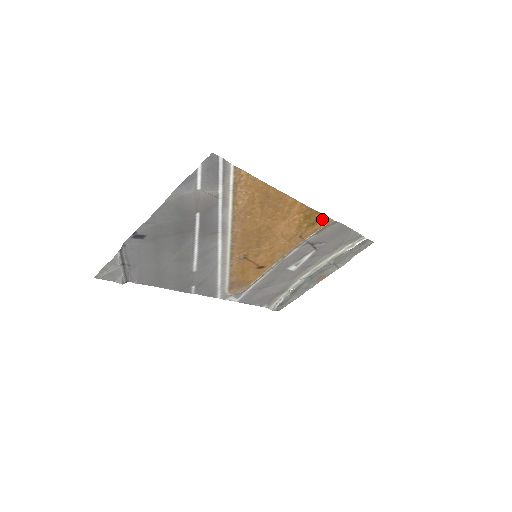
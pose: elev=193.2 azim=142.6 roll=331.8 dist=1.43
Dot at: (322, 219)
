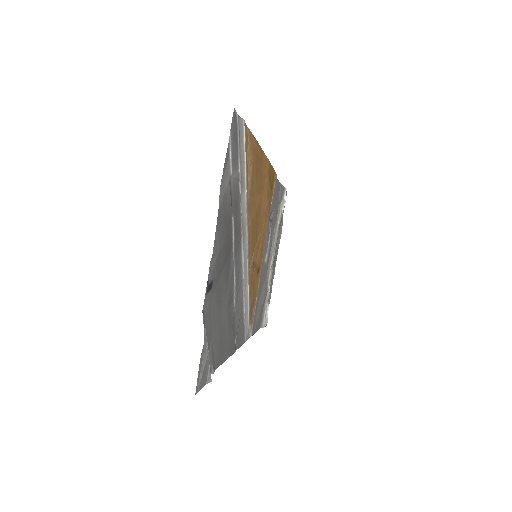
Dot at: (273, 177)
